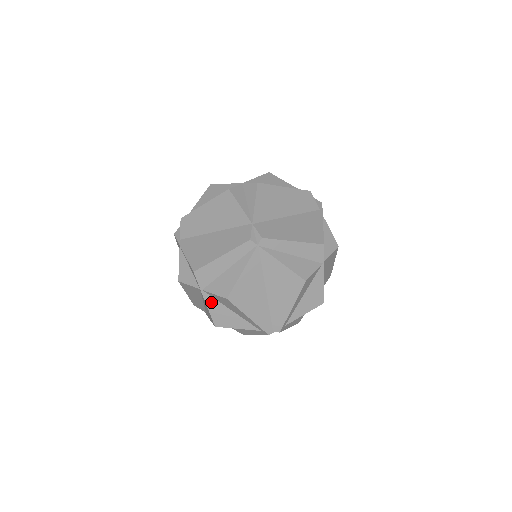
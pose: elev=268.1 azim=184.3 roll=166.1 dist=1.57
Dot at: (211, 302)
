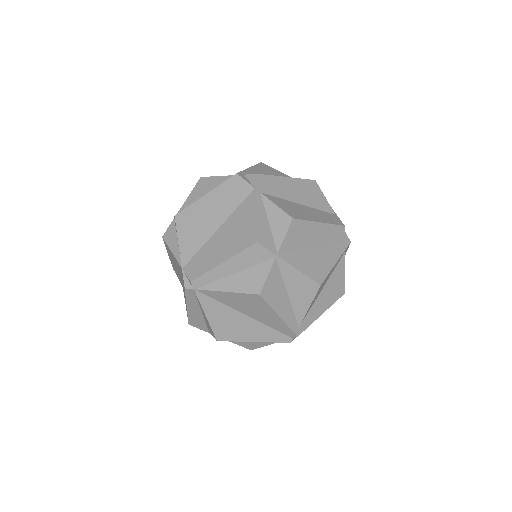
Dot at: occluded
